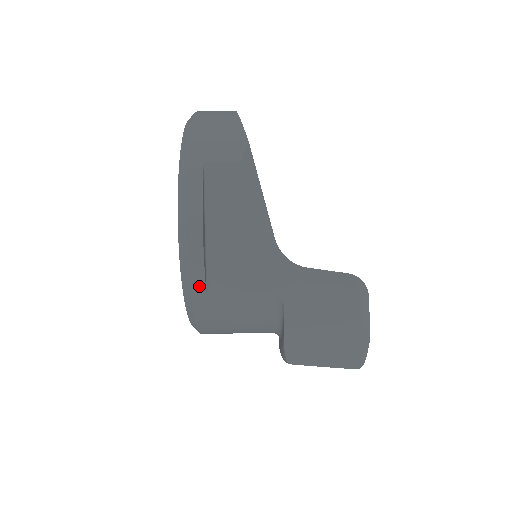
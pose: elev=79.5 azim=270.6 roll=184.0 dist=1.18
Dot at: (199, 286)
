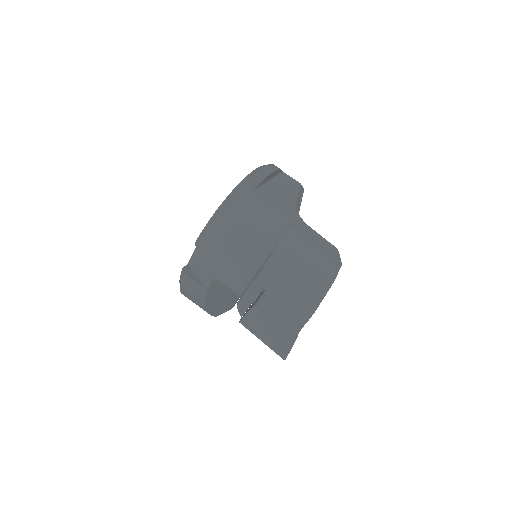
Dot at: (252, 185)
